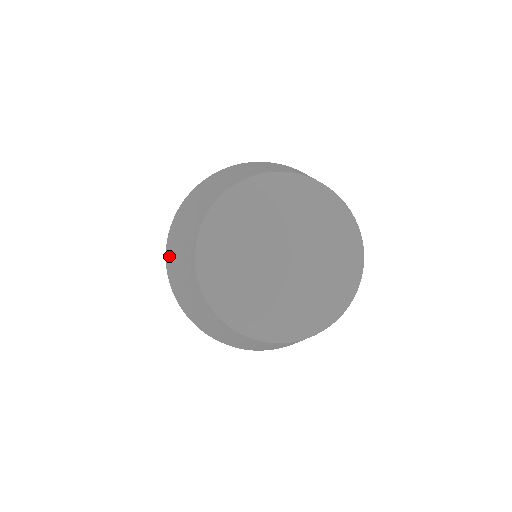
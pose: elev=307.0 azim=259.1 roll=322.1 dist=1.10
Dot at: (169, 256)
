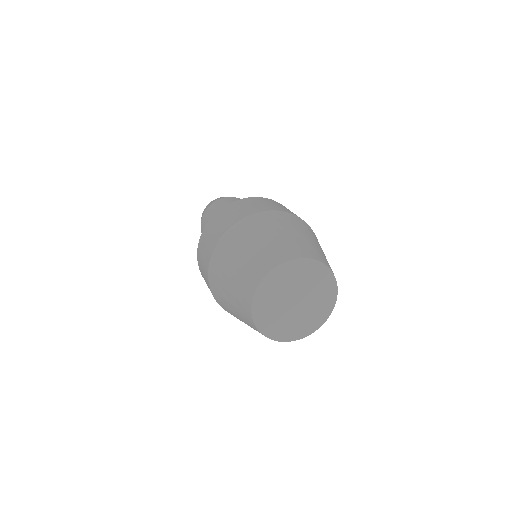
Dot at: (214, 286)
